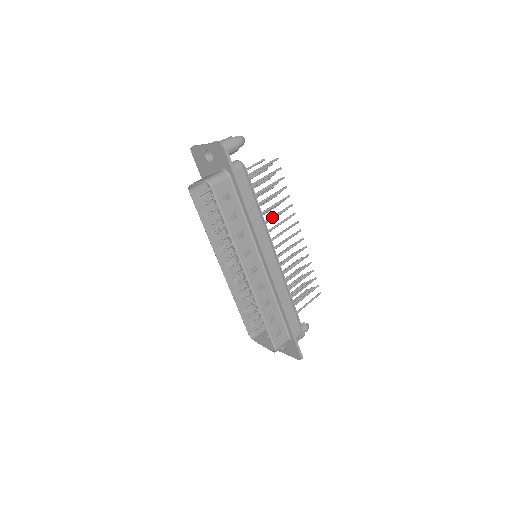
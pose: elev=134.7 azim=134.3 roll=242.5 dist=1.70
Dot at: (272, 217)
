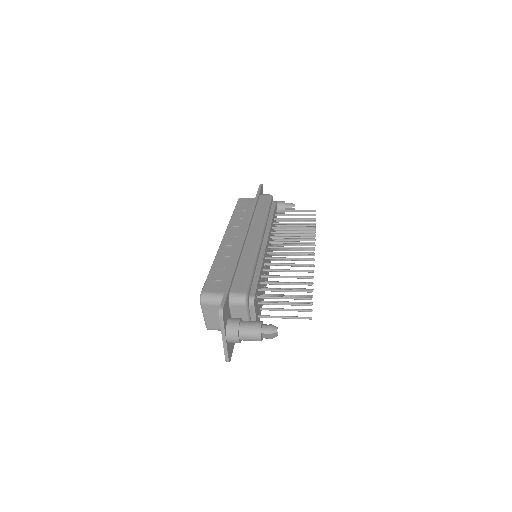
Dot at: (285, 232)
